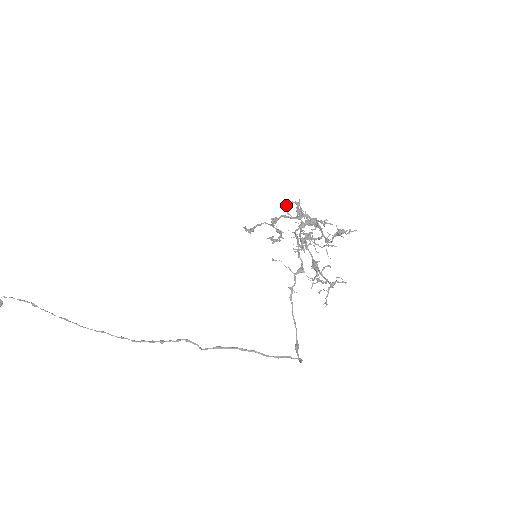
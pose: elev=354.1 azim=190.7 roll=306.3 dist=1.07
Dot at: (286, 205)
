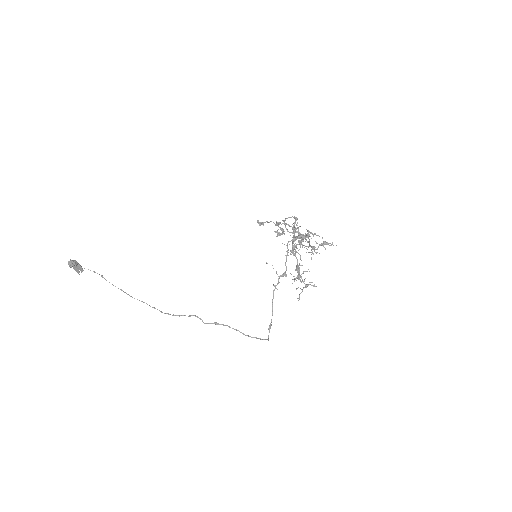
Dot at: (287, 218)
